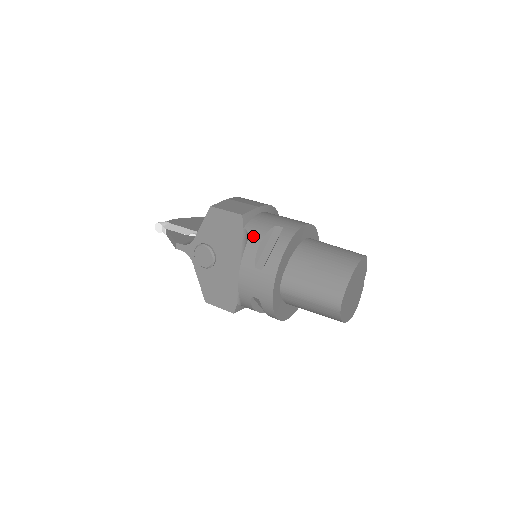
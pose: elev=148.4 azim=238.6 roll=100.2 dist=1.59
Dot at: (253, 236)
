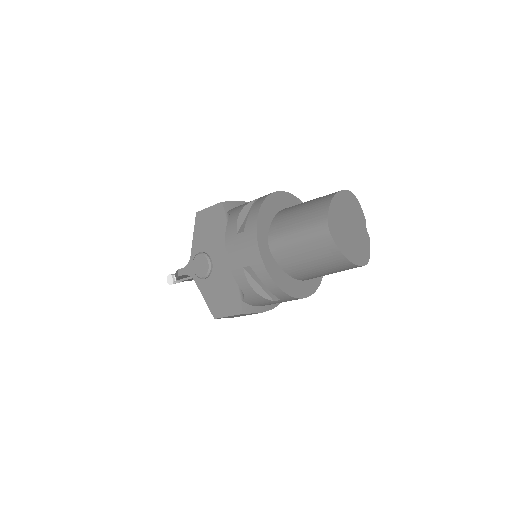
Dot at: (233, 213)
